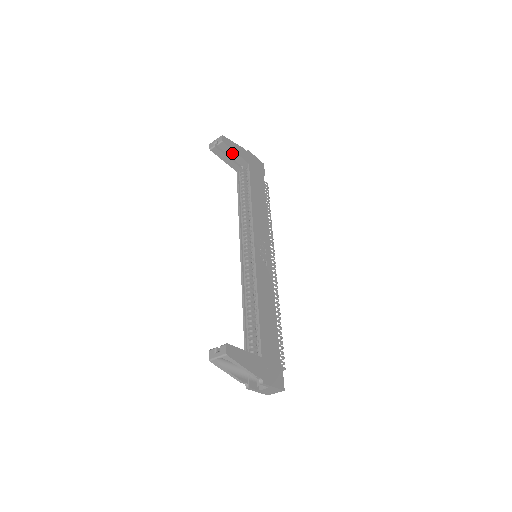
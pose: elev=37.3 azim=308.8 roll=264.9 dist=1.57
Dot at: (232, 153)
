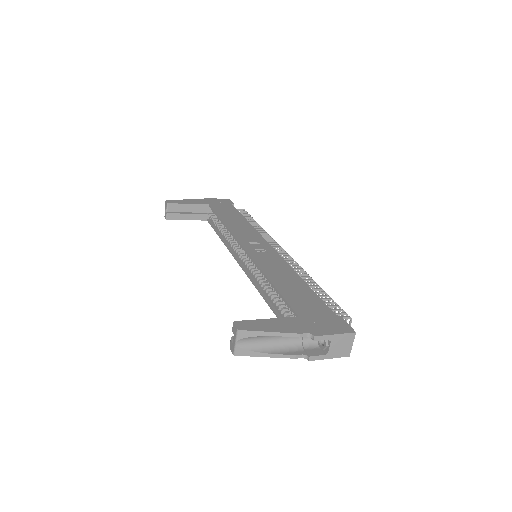
Dot at: (186, 207)
